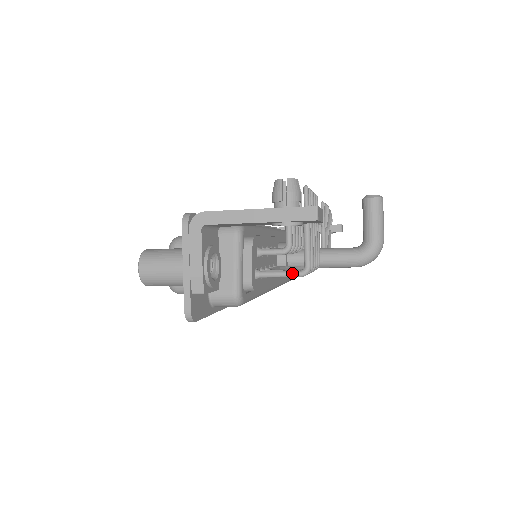
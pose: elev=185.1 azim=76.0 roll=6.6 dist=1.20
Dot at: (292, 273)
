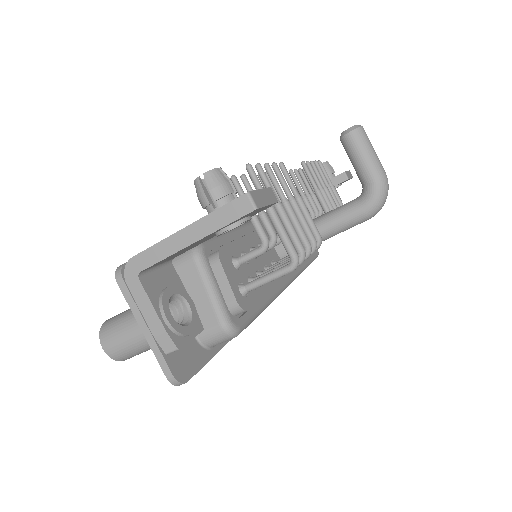
Dot at: (279, 272)
